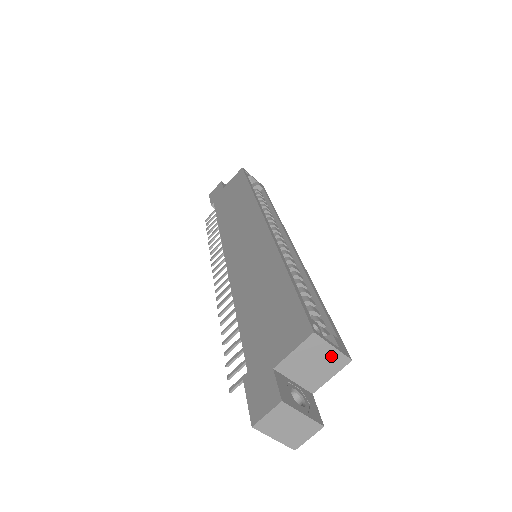
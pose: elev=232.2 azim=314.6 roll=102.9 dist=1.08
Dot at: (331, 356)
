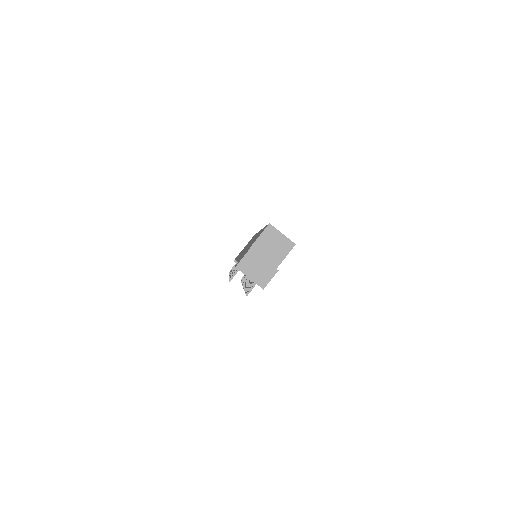
Dot at: (282, 241)
